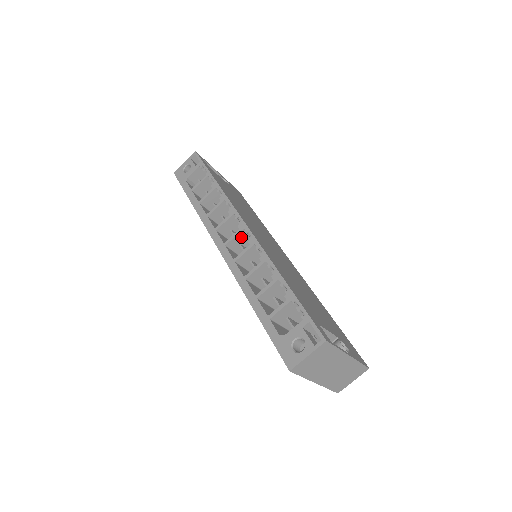
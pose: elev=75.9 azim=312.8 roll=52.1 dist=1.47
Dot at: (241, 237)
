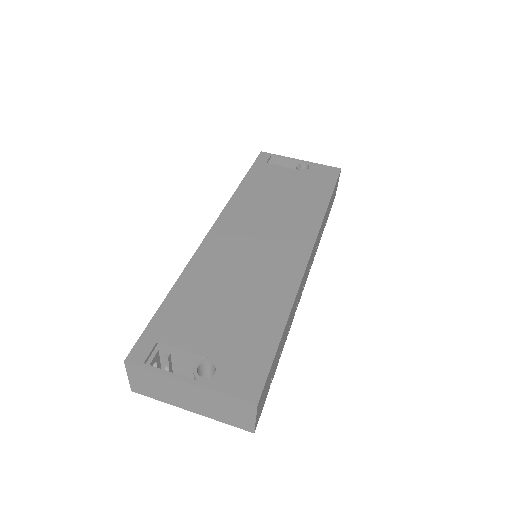
Dot at: occluded
